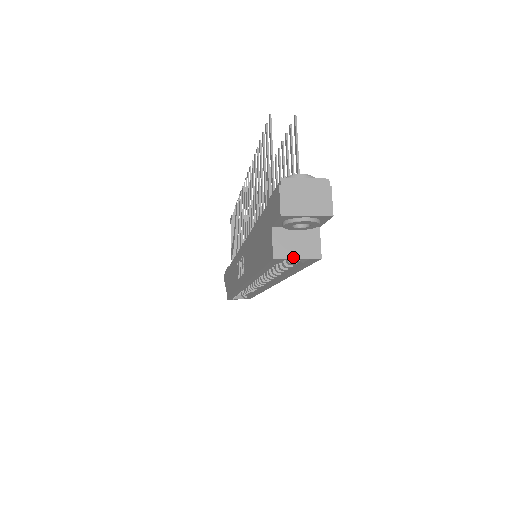
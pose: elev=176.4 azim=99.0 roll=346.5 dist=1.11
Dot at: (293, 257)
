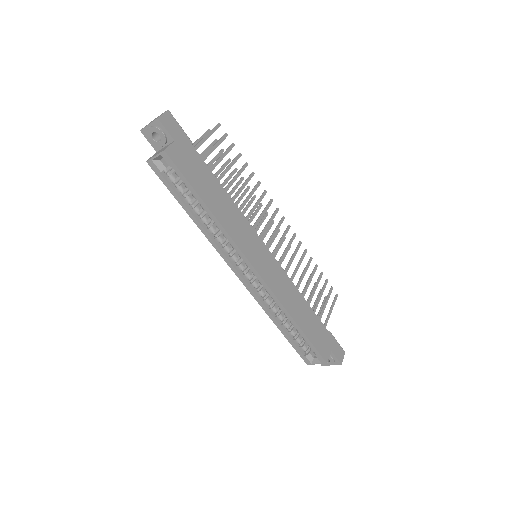
Dot at: (154, 156)
